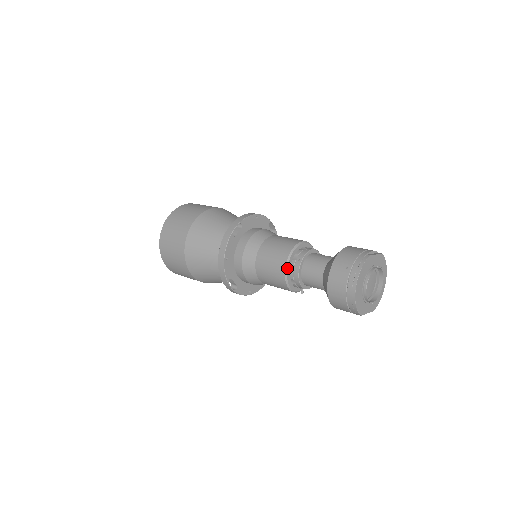
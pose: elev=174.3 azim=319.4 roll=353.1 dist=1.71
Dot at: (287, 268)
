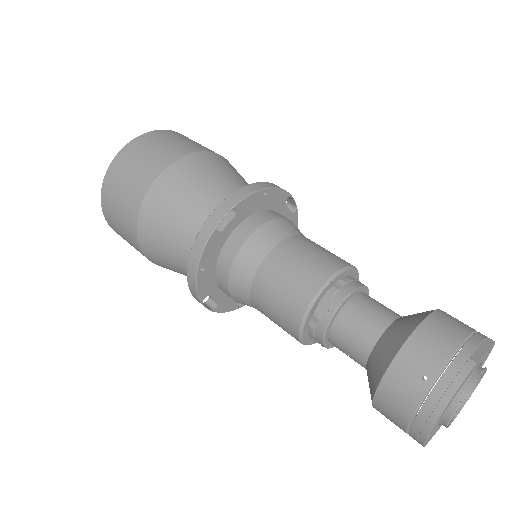
Dot at: (305, 320)
